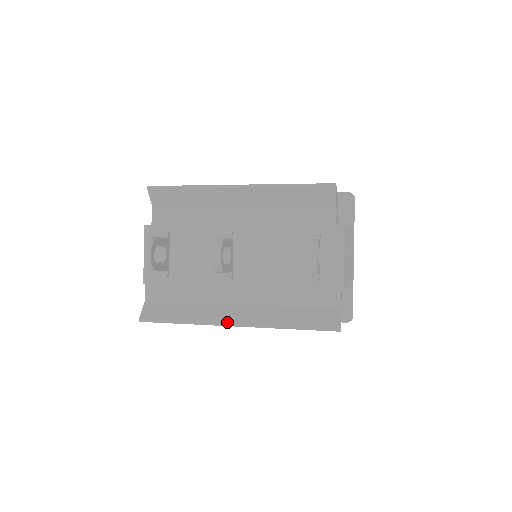
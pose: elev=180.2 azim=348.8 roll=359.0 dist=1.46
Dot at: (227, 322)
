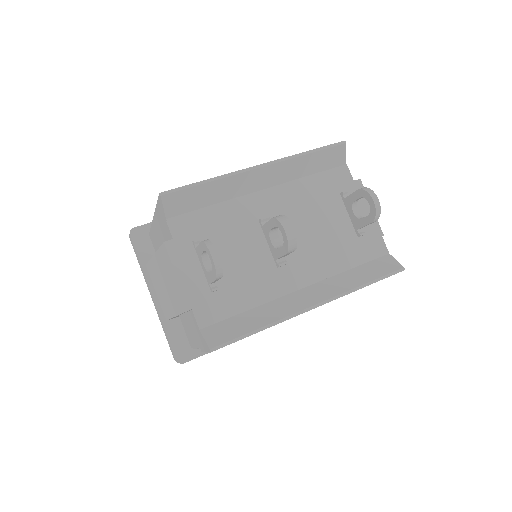
Dot at: (306, 307)
